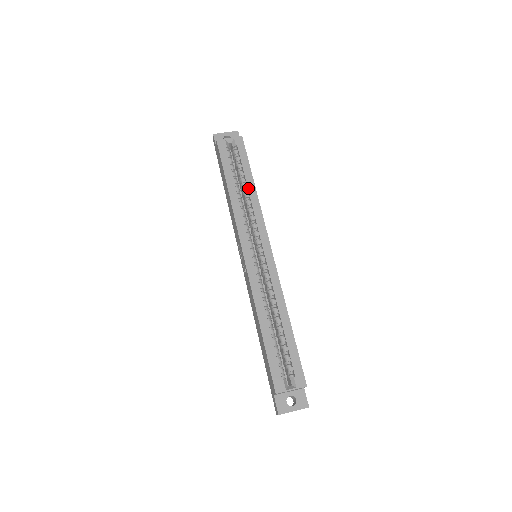
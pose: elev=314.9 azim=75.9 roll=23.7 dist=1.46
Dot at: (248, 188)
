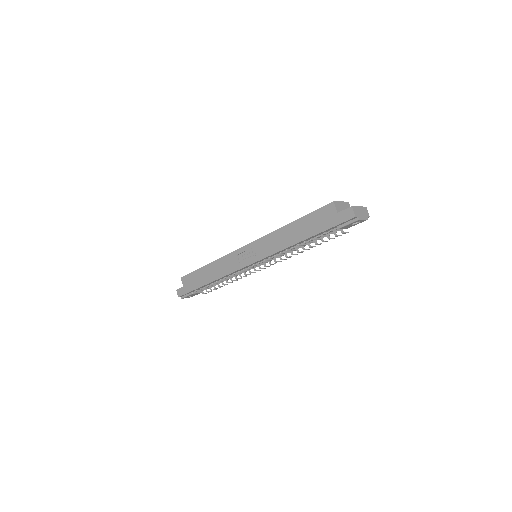
Dot at: occluded
